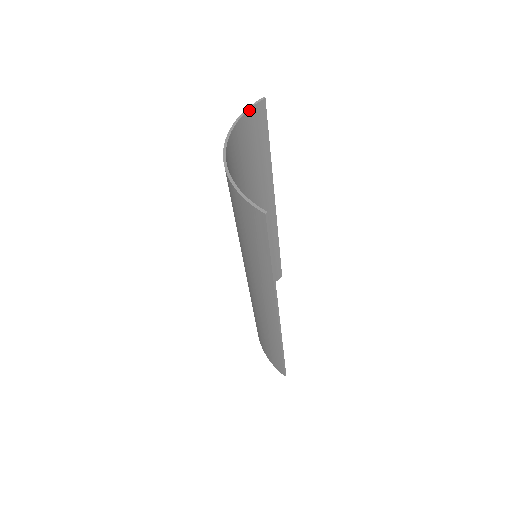
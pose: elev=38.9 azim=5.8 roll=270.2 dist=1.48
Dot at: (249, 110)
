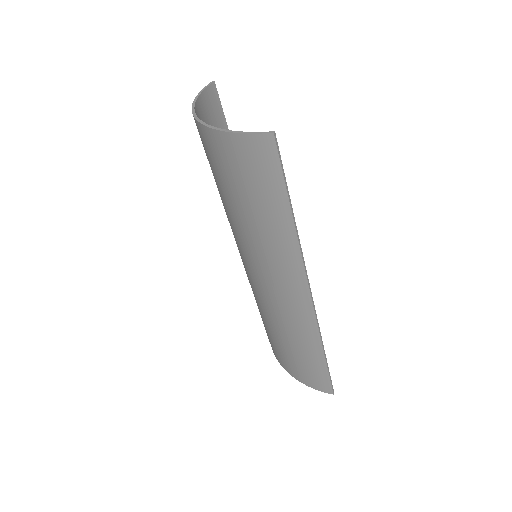
Dot at: (203, 92)
